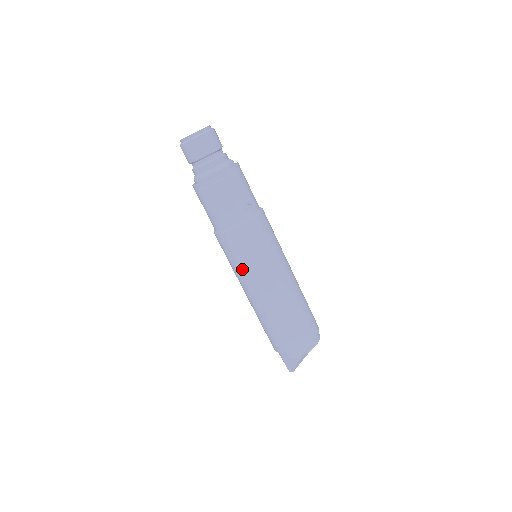
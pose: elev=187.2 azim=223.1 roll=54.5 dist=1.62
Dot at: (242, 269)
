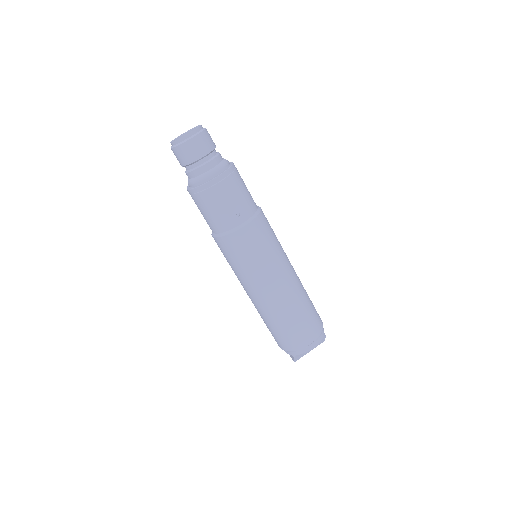
Dot at: (234, 271)
